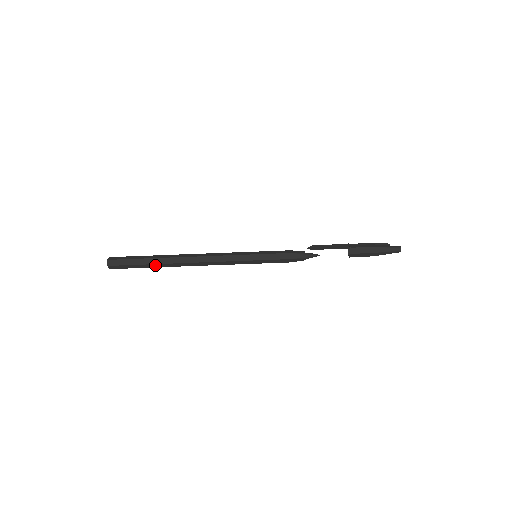
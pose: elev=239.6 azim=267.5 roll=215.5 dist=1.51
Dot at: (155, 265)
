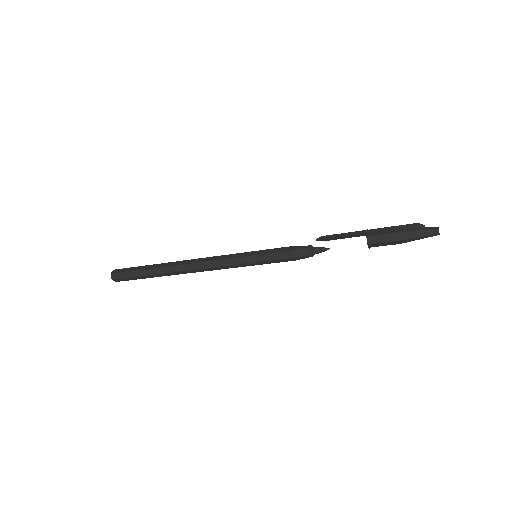
Dot at: (154, 275)
